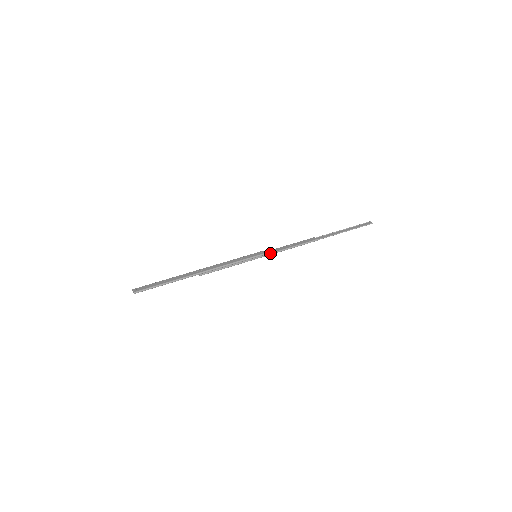
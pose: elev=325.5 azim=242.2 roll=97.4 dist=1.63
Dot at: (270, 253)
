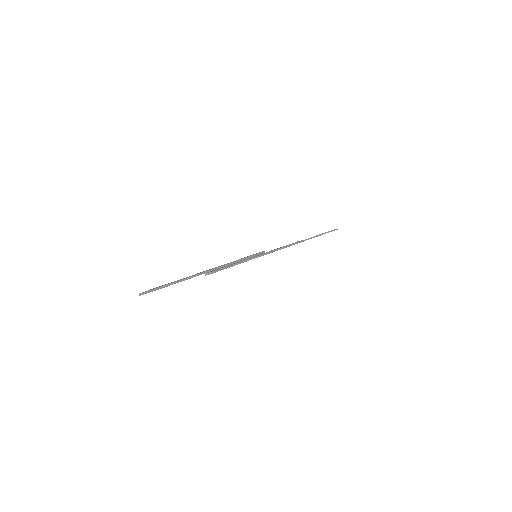
Dot at: (268, 252)
